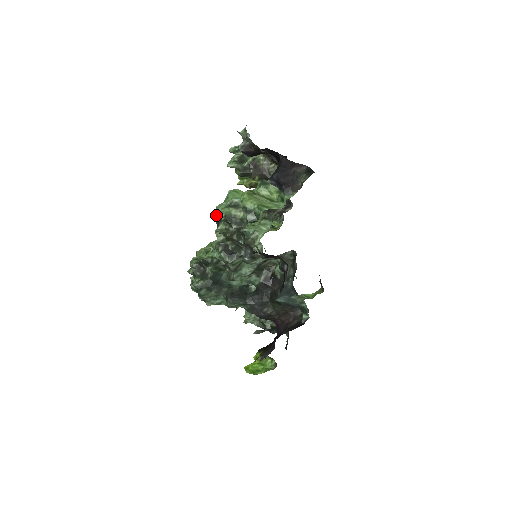
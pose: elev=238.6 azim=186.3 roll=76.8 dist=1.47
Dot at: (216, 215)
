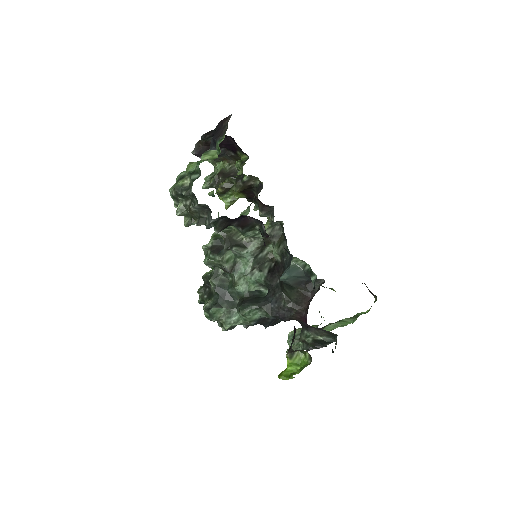
Dot at: (173, 199)
